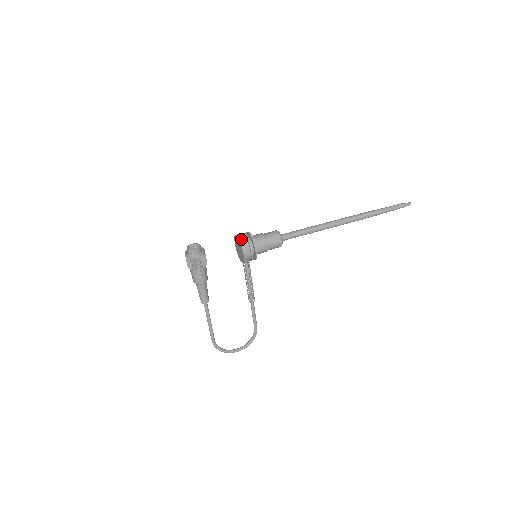
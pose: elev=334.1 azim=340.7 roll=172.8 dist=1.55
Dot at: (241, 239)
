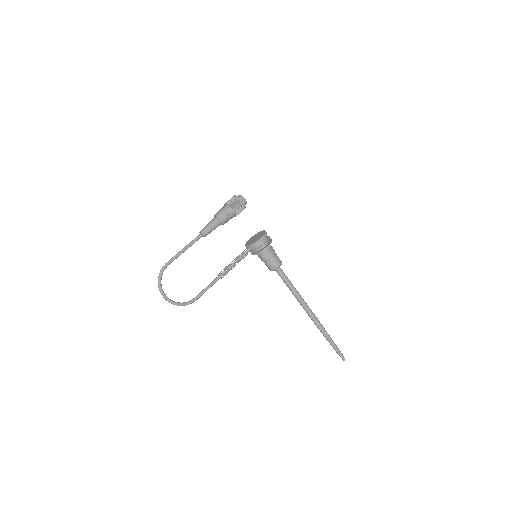
Dot at: occluded
